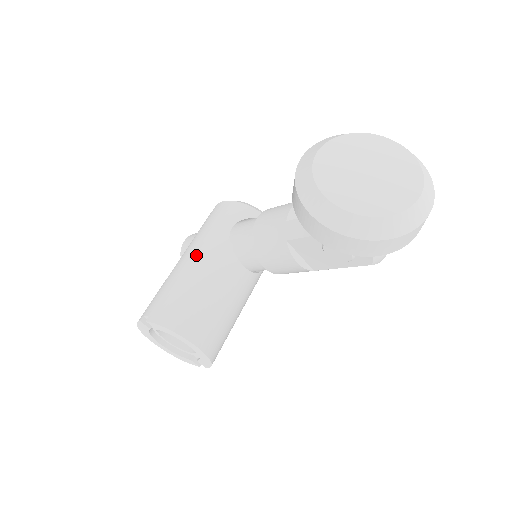
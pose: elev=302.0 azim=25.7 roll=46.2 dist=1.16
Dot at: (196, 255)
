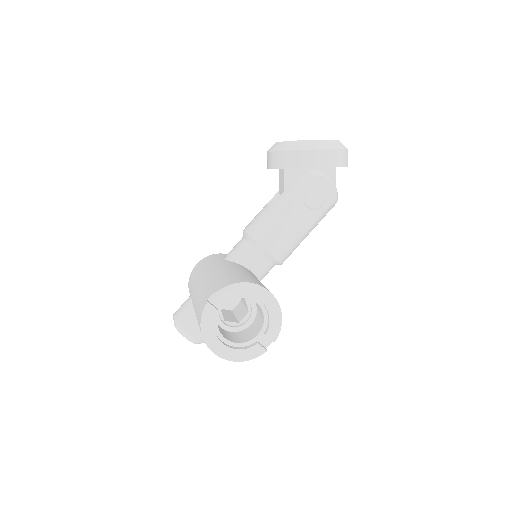
Dot at: (213, 269)
